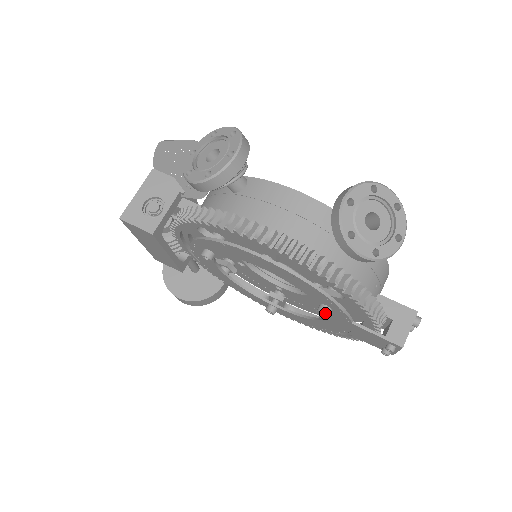
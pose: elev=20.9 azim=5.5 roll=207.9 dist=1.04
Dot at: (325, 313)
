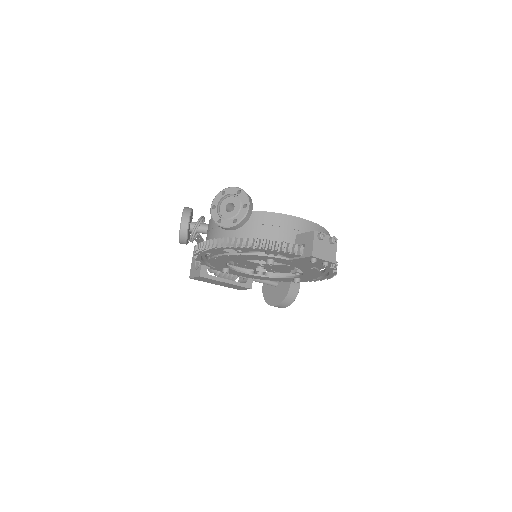
Dot at: (268, 264)
